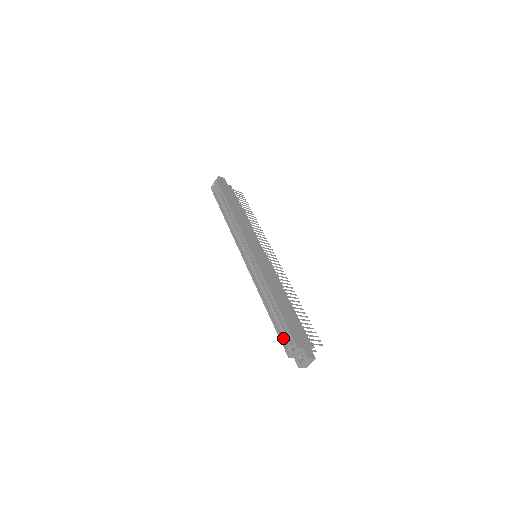
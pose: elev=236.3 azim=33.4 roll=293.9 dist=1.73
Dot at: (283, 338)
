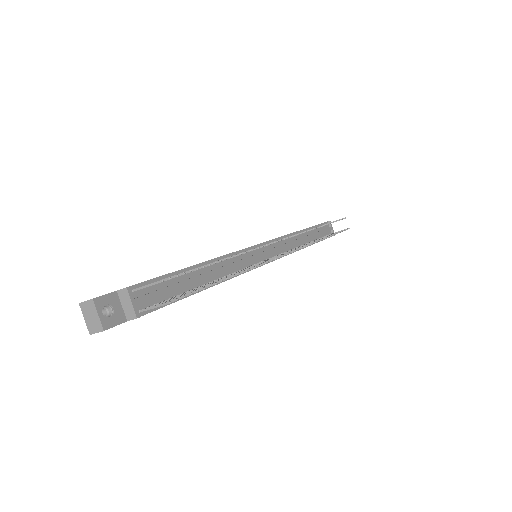
Dot at: occluded
